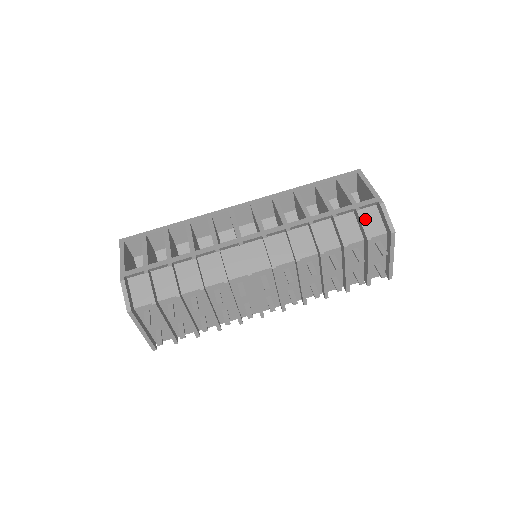
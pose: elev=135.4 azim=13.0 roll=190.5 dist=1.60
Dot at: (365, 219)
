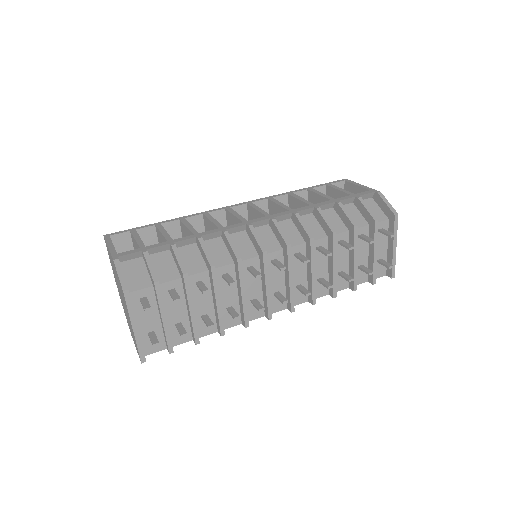
Dot at: occluded
